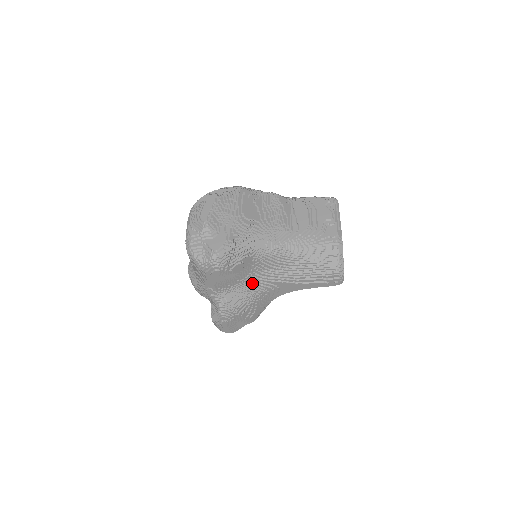
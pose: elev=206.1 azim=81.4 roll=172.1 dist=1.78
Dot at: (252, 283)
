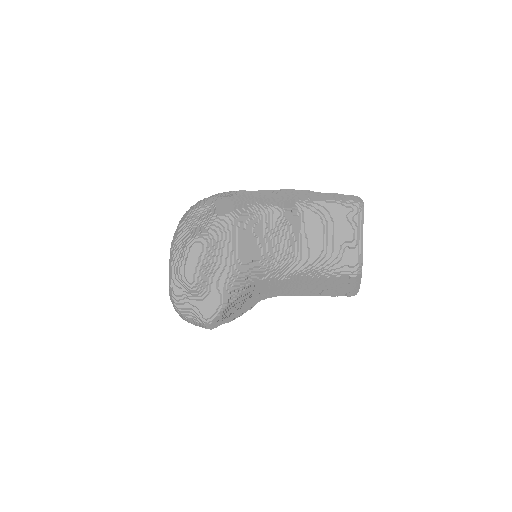
Dot at: (252, 298)
